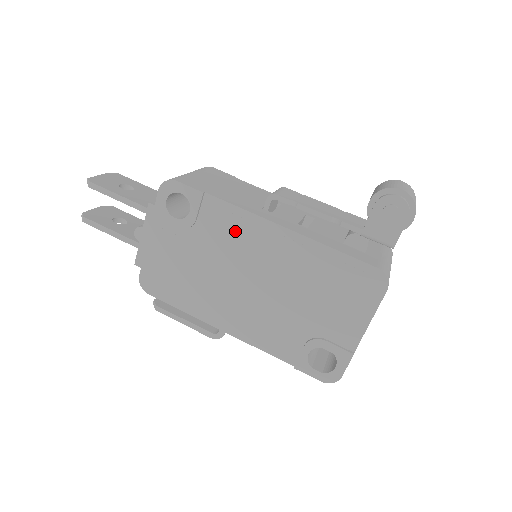
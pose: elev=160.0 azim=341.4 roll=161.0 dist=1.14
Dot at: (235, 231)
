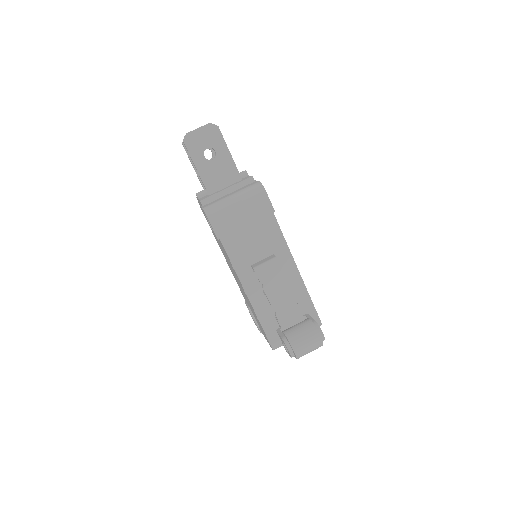
Dot at: occluded
